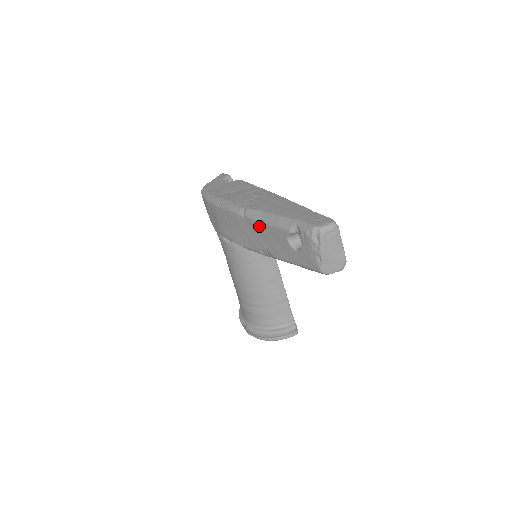
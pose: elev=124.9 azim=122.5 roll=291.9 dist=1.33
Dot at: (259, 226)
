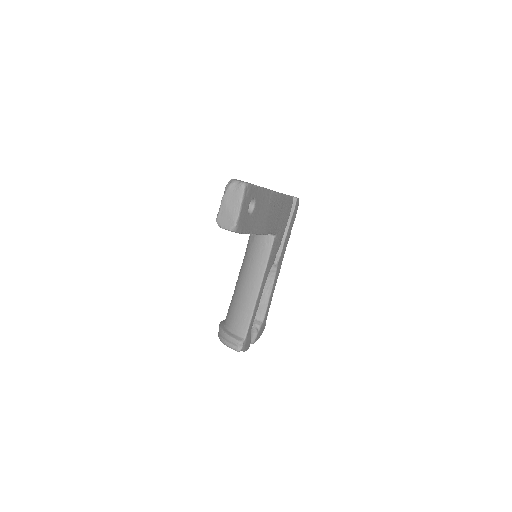
Dot at: occluded
